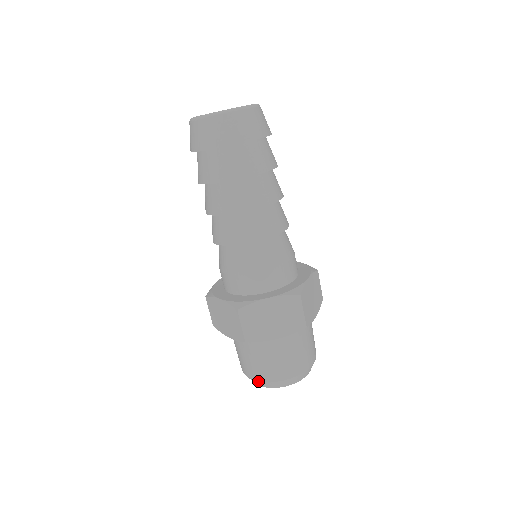
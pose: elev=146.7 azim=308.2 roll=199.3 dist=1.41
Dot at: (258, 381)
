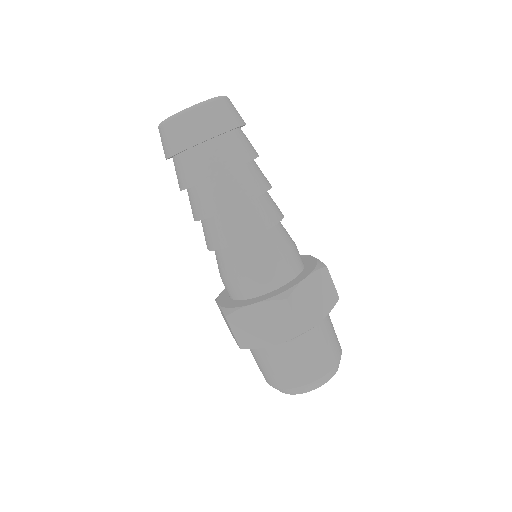
Dot at: occluded
